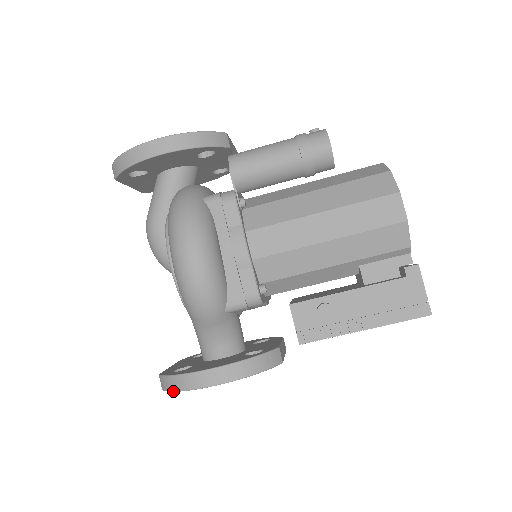
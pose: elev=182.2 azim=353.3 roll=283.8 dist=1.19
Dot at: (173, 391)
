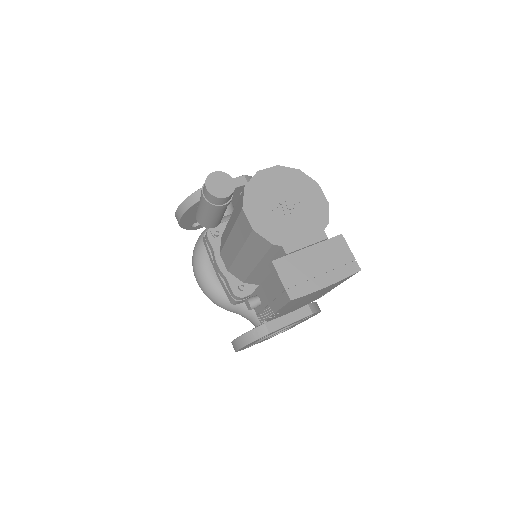
Dot at: occluded
